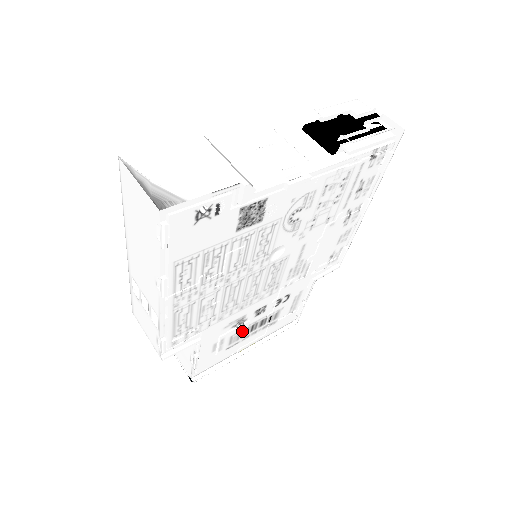
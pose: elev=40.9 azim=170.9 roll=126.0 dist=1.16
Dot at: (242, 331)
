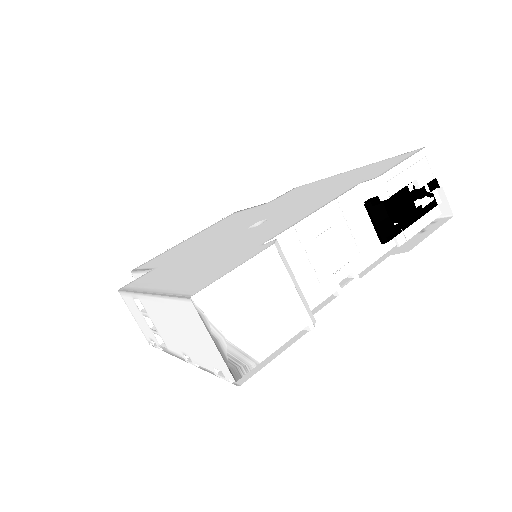
Dot at: occluded
